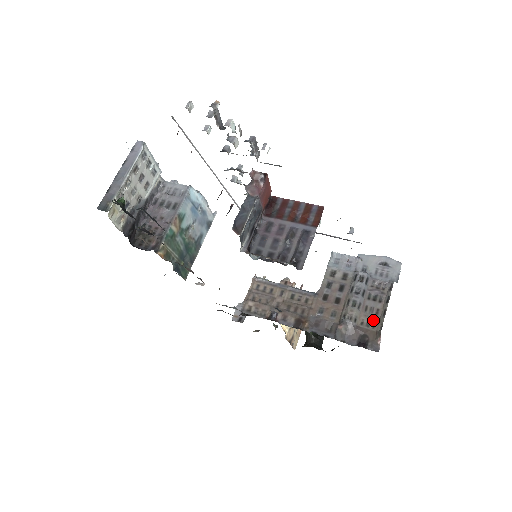
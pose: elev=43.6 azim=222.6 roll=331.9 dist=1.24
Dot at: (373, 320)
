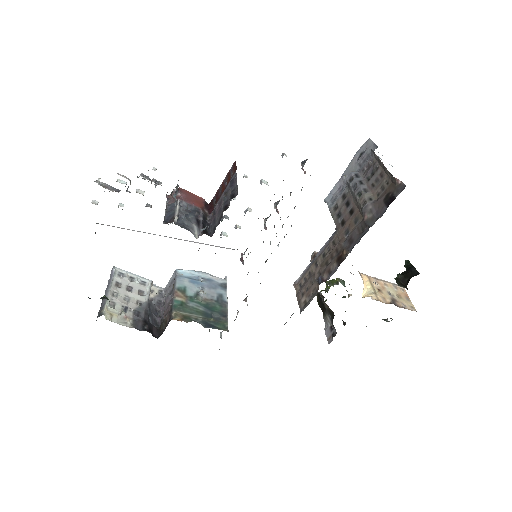
Dot at: (383, 182)
